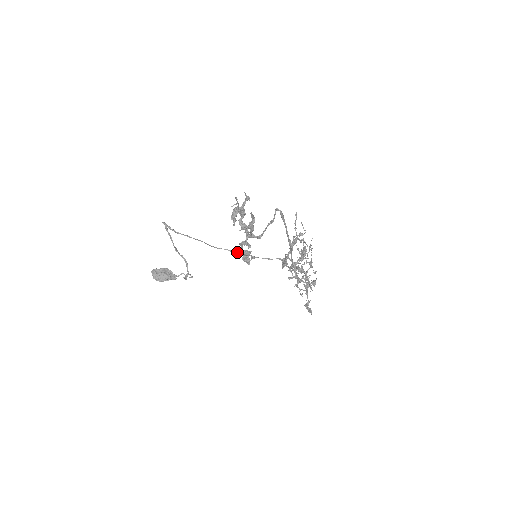
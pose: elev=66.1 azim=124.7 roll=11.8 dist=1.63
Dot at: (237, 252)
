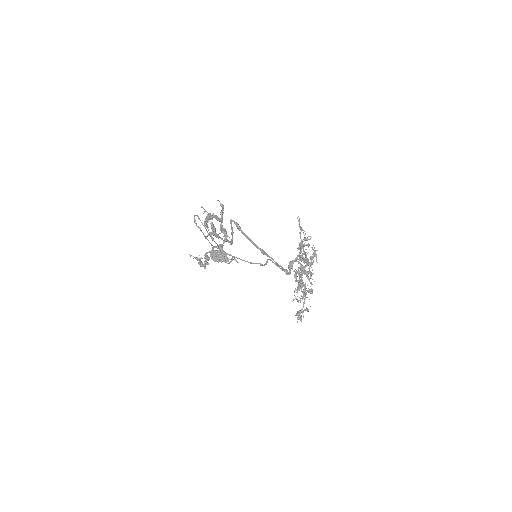
Dot at: occluded
